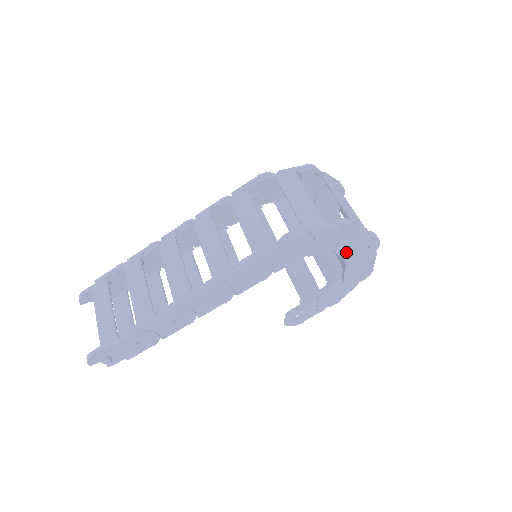
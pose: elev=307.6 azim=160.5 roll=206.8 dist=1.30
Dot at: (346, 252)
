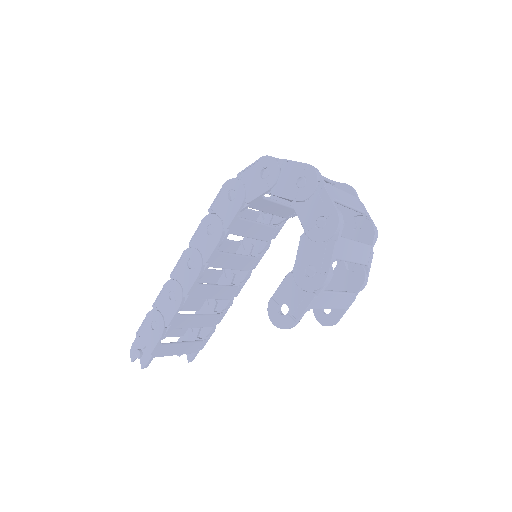
Dot at: (283, 191)
